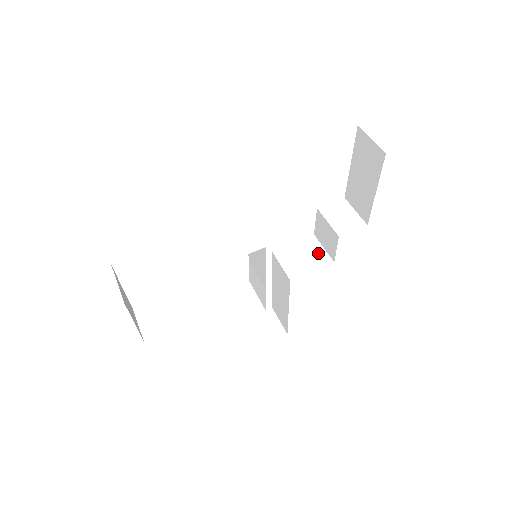
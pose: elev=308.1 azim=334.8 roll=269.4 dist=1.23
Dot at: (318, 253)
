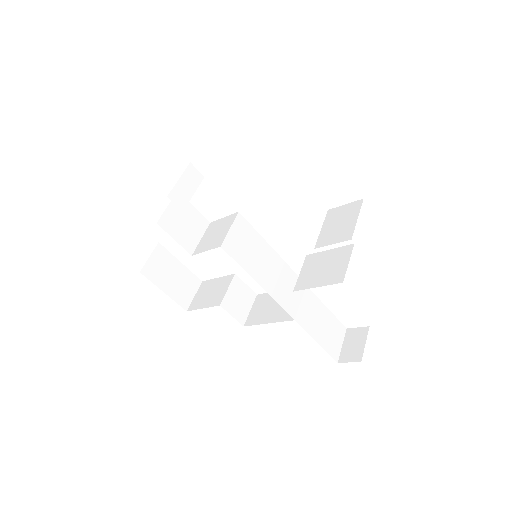
Dot at: (338, 267)
